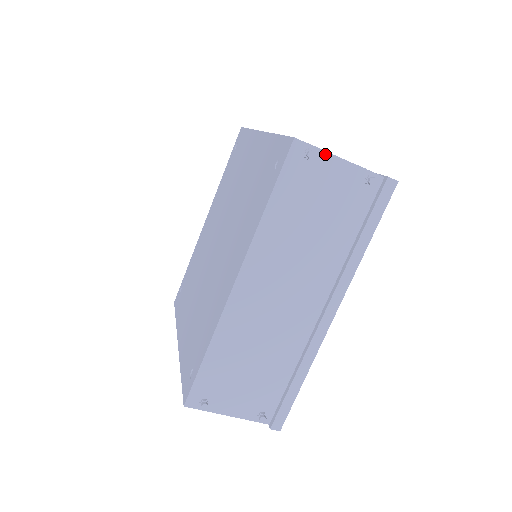
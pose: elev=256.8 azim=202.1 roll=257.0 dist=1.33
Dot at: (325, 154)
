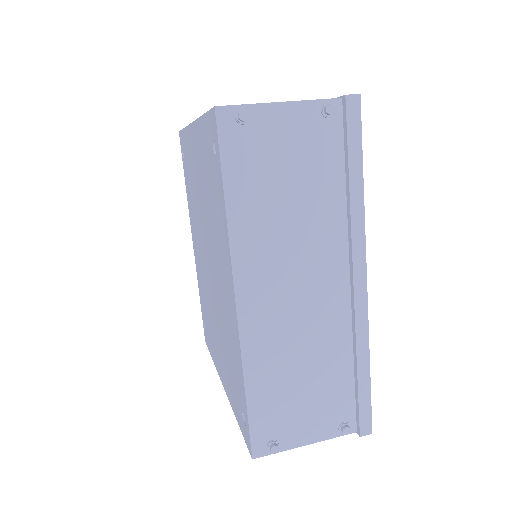
Dot at: (260, 107)
